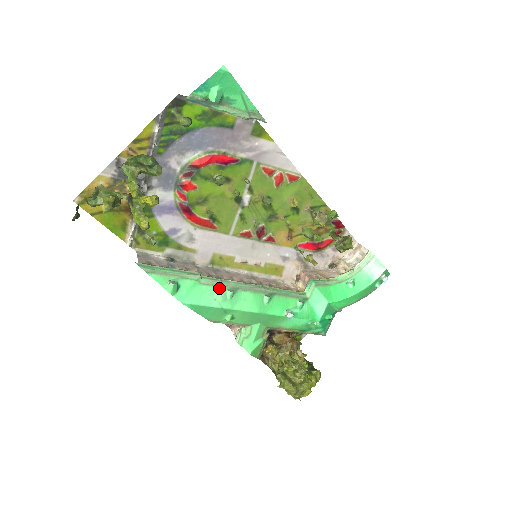
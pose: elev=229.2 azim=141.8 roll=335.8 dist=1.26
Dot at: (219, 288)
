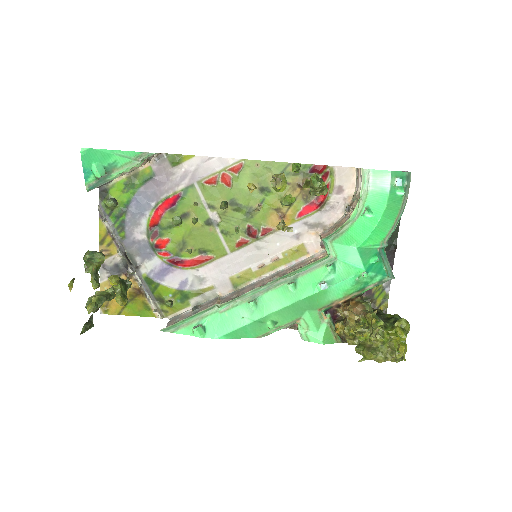
Dot at: (240, 306)
